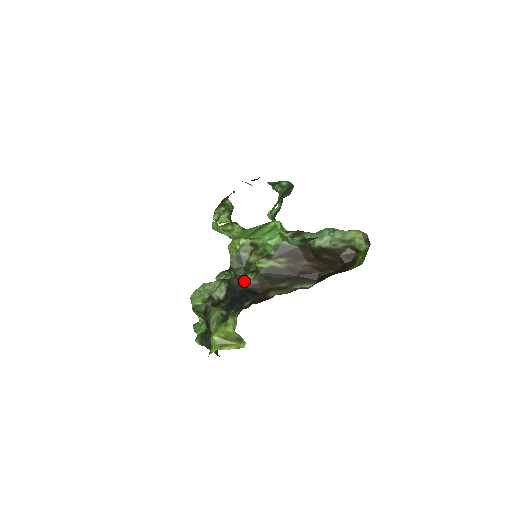
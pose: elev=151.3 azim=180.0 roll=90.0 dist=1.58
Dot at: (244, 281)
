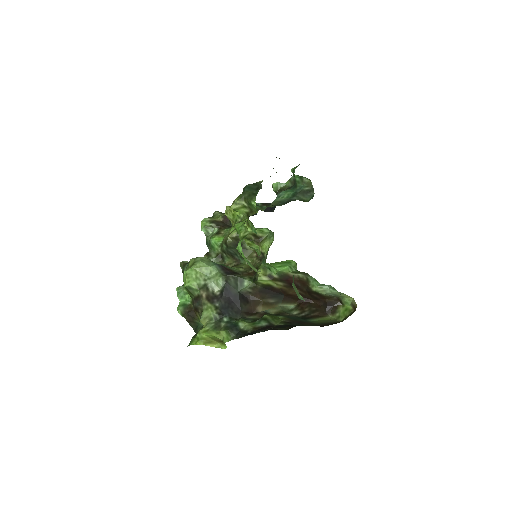
Dot at: (240, 285)
